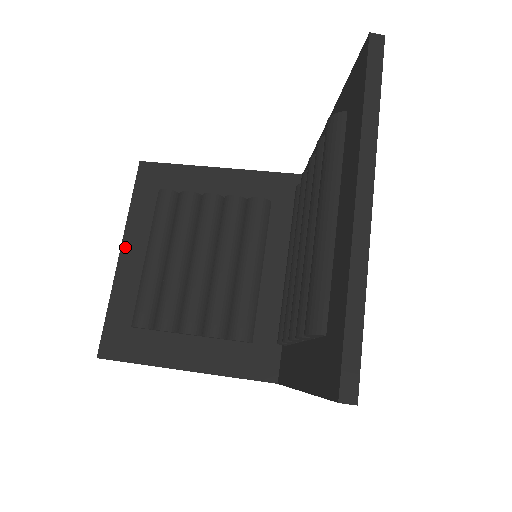
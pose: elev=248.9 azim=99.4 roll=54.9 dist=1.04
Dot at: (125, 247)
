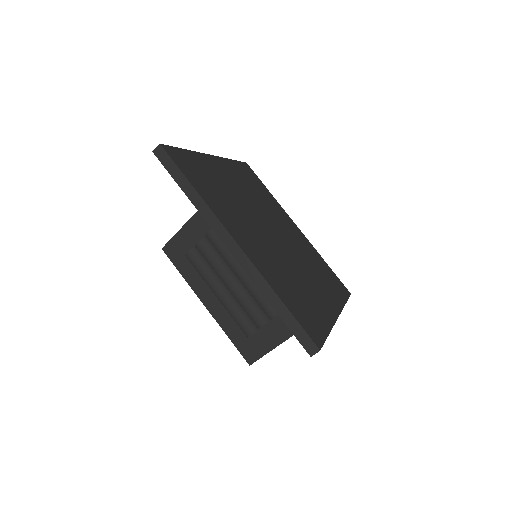
Dot at: (203, 300)
